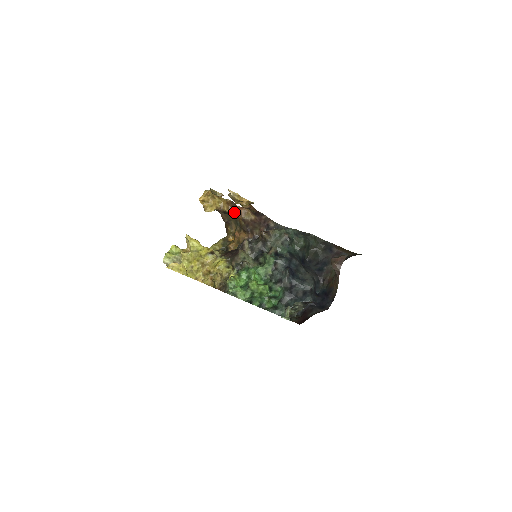
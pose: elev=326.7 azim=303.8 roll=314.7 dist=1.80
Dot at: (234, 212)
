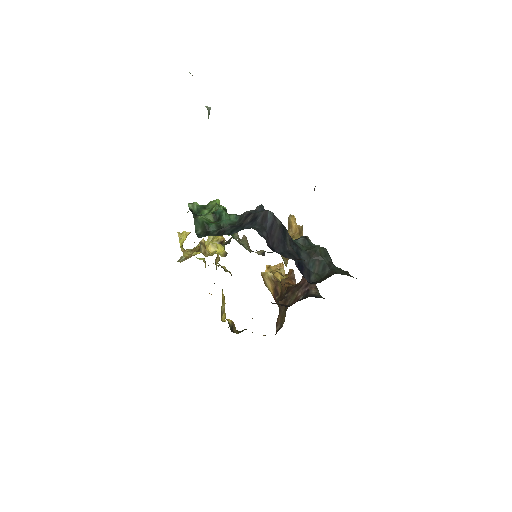
Dot at: (287, 282)
